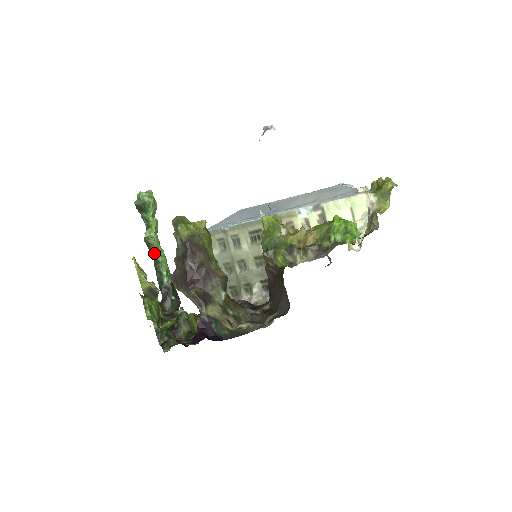
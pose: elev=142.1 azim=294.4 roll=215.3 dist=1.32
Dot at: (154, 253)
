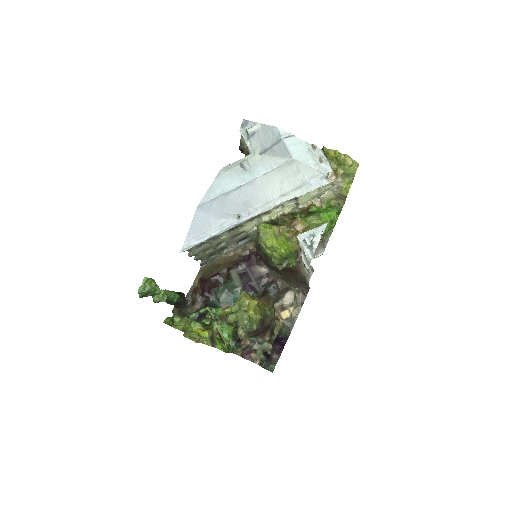
Dot at: occluded
